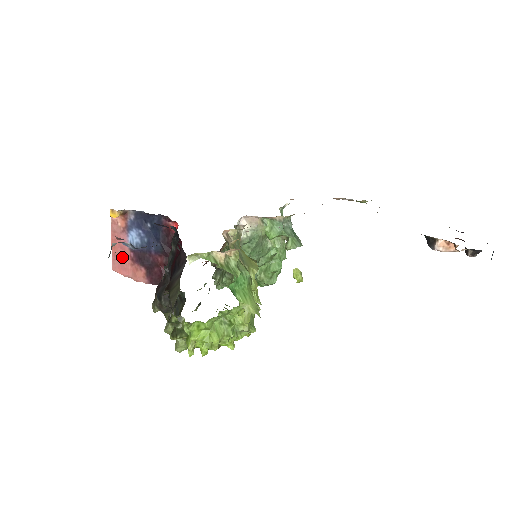
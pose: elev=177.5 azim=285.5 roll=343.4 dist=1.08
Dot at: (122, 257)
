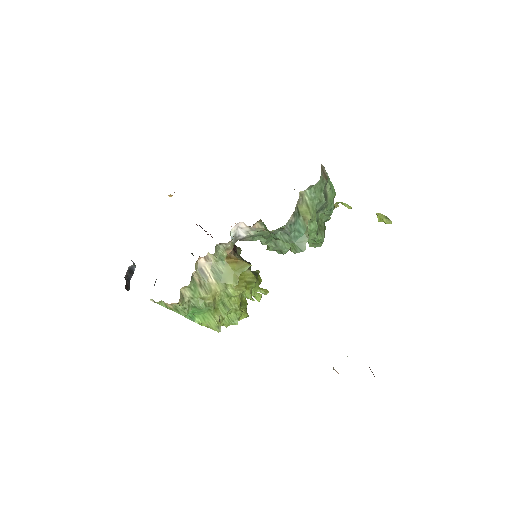
Dot at: occluded
